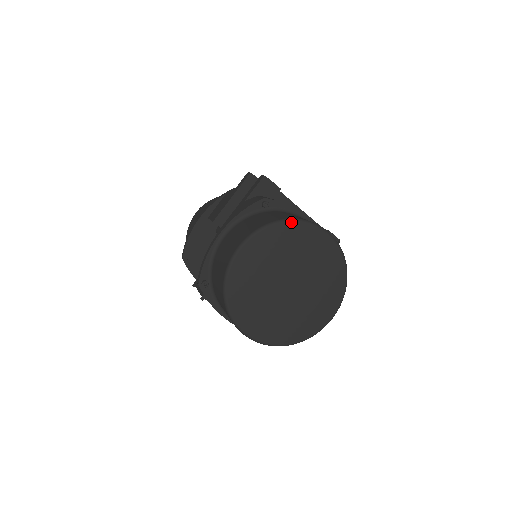
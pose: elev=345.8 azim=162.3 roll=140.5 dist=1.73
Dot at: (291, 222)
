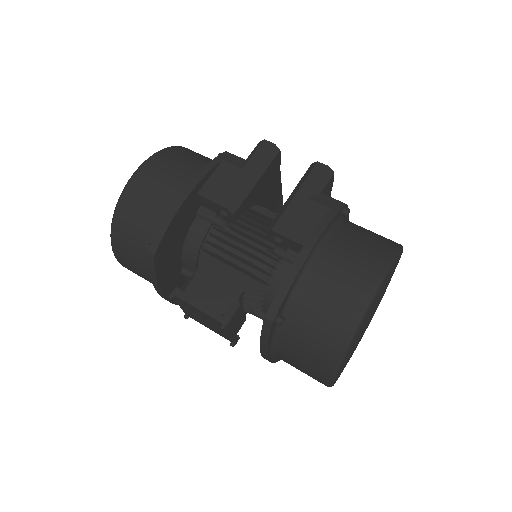
Dot at: (402, 250)
